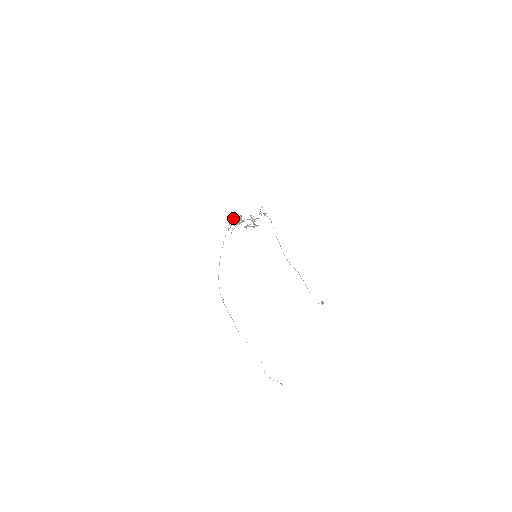
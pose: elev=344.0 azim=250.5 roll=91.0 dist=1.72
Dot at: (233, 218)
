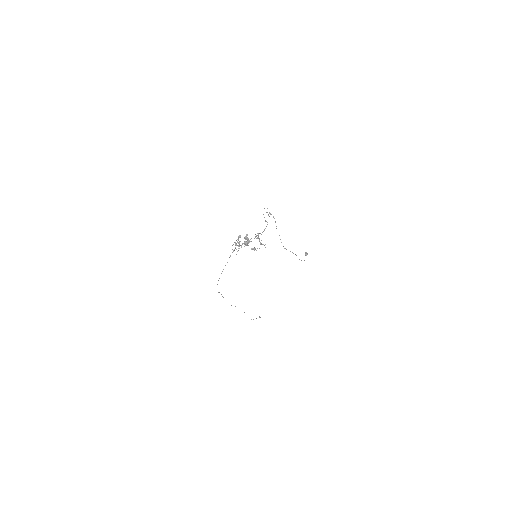
Dot at: occluded
